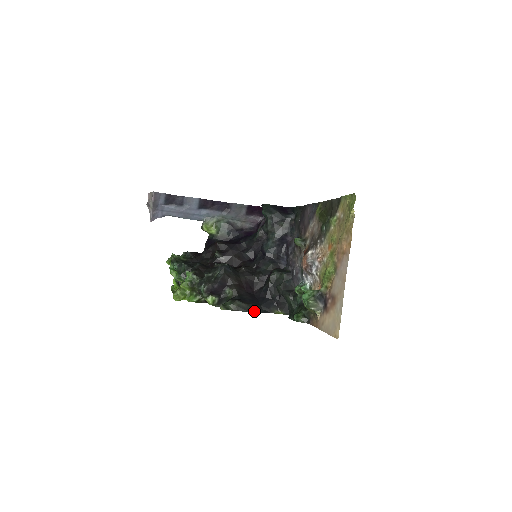
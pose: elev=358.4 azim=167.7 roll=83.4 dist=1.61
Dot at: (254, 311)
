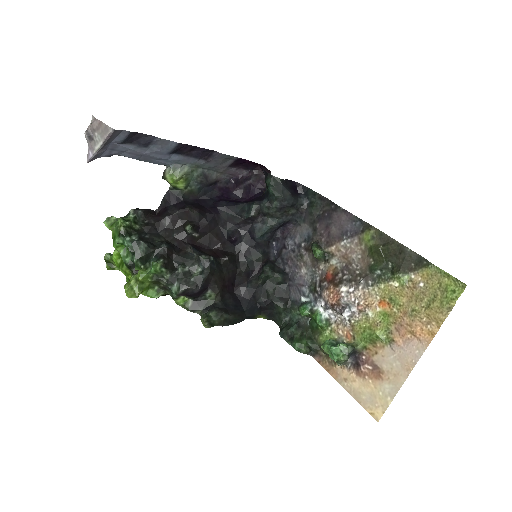
Dot at: (239, 322)
